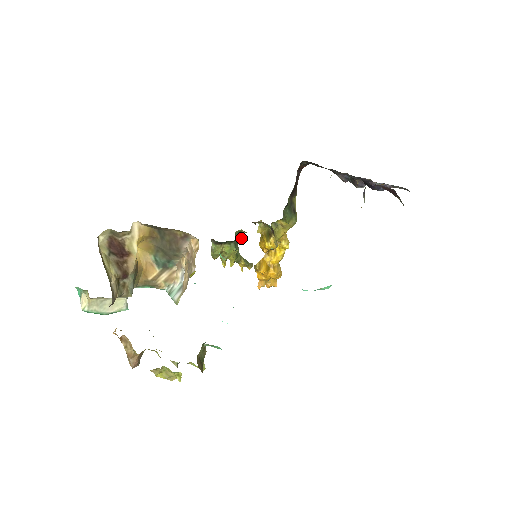
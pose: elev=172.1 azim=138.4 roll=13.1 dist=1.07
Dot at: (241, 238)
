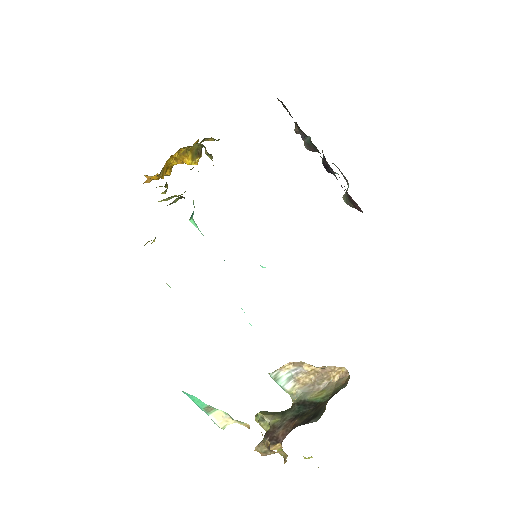
Dot at: occluded
